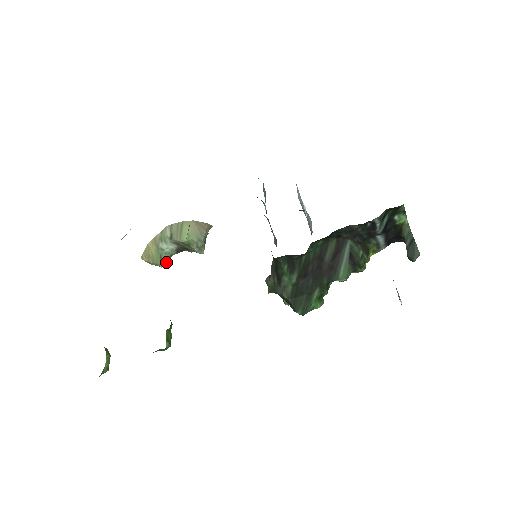
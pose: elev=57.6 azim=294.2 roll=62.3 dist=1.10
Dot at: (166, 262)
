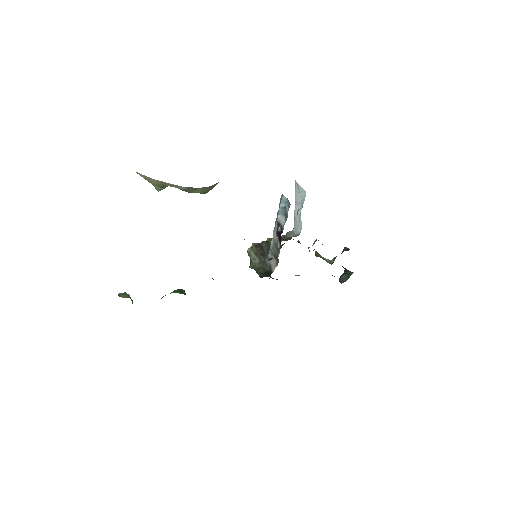
Dot at: occluded
